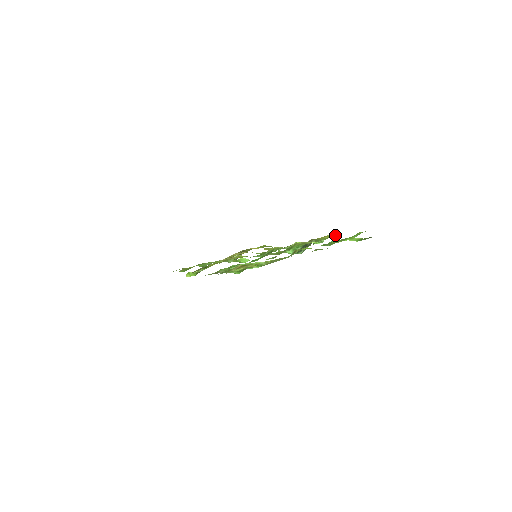
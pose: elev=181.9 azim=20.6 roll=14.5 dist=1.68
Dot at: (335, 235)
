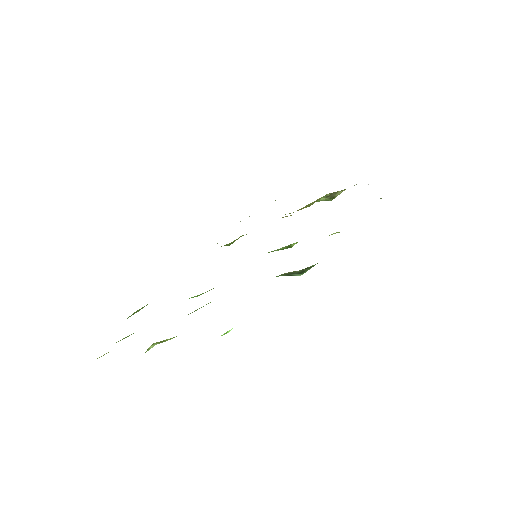
Dot at: occluded
